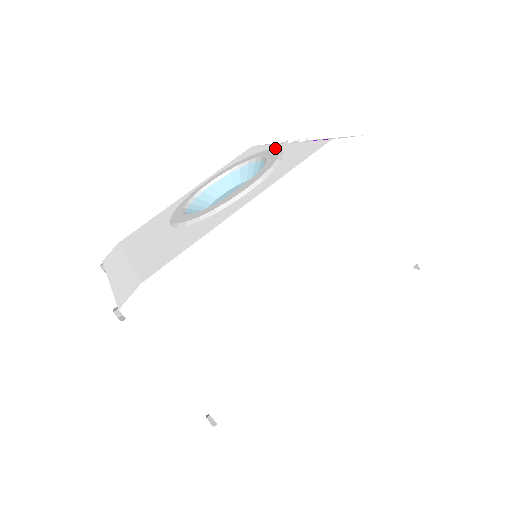
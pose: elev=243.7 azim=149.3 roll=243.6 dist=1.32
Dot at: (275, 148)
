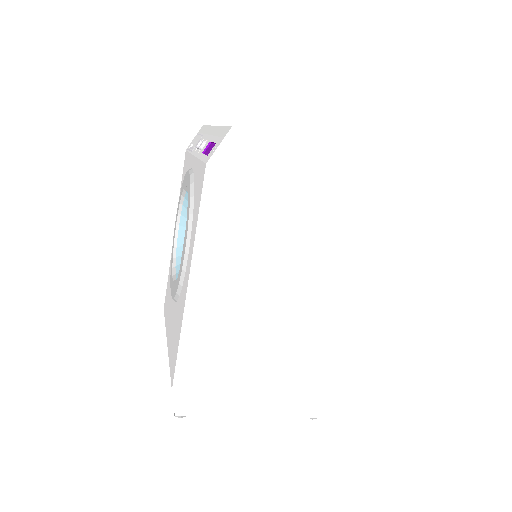
Dot at: (191, 165)
